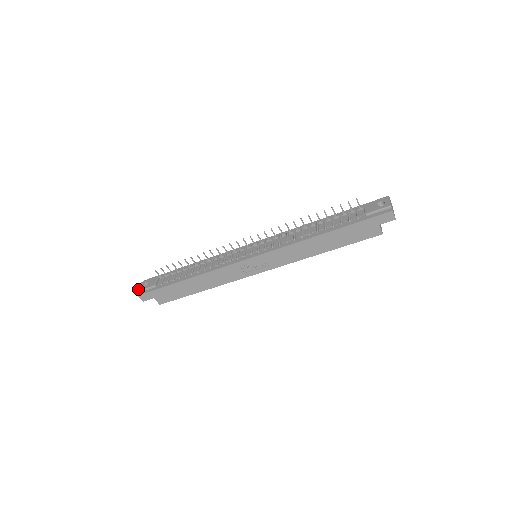
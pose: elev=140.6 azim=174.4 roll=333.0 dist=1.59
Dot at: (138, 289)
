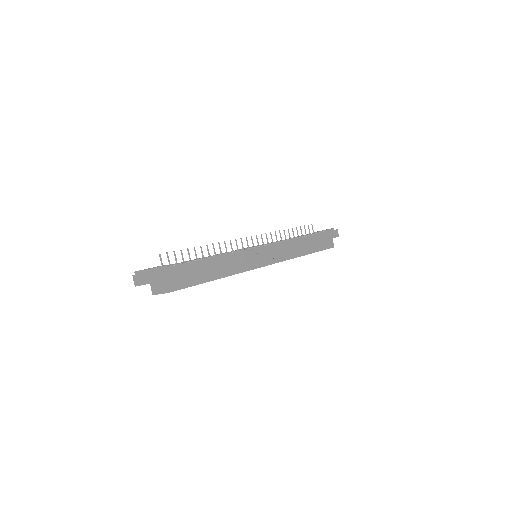
Dot at: occluded
